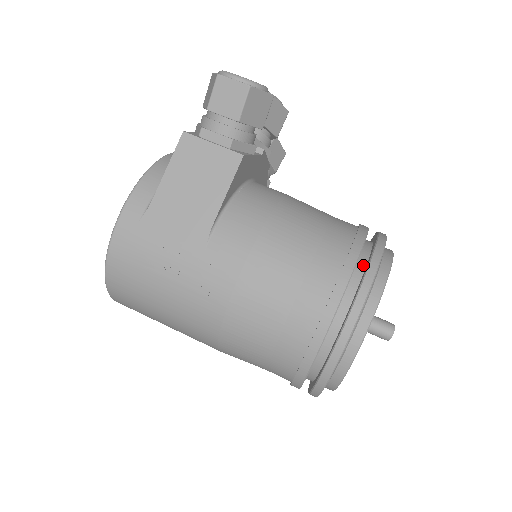
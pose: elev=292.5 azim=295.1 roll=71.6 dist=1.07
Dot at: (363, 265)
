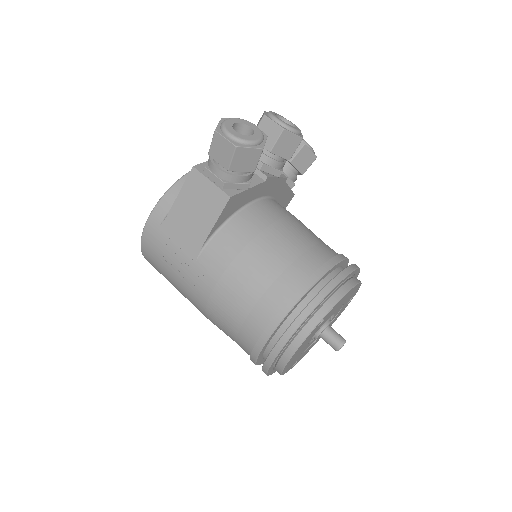
Dot at: (309, 301)
